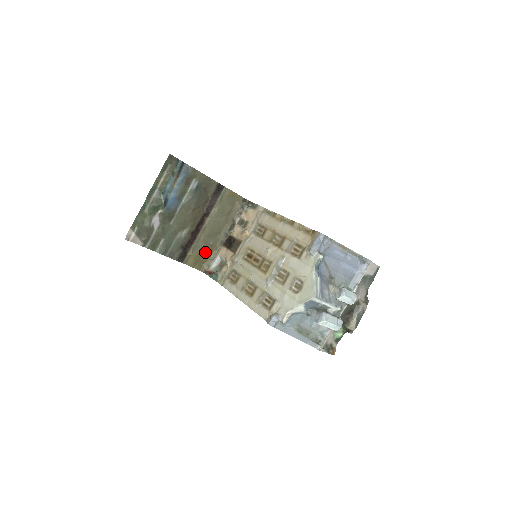
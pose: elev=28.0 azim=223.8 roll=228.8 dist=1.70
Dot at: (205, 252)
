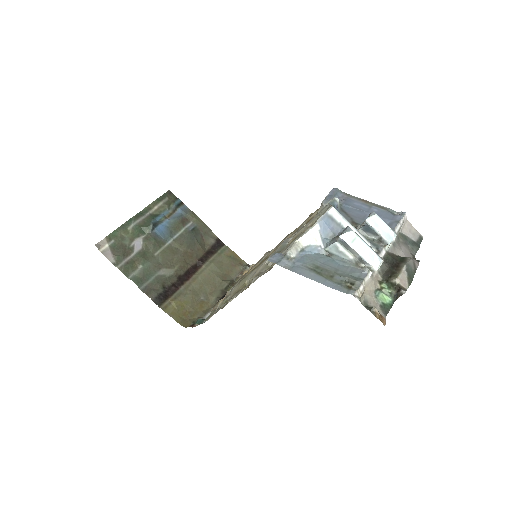
Dot at: (192, 306)
